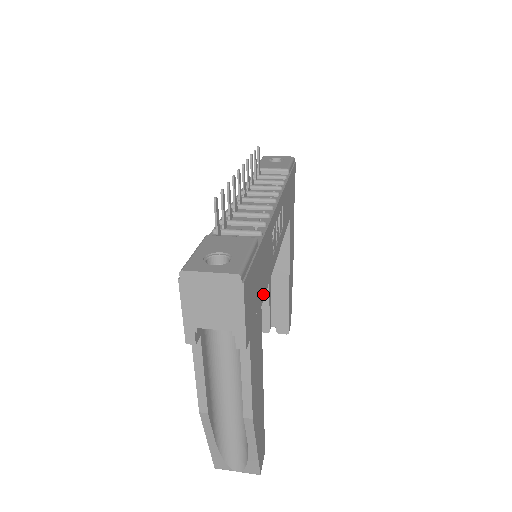
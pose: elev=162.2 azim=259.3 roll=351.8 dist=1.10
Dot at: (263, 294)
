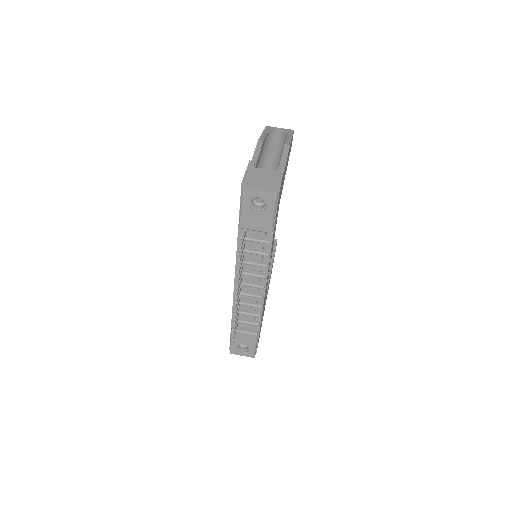
Dot at: occluded
